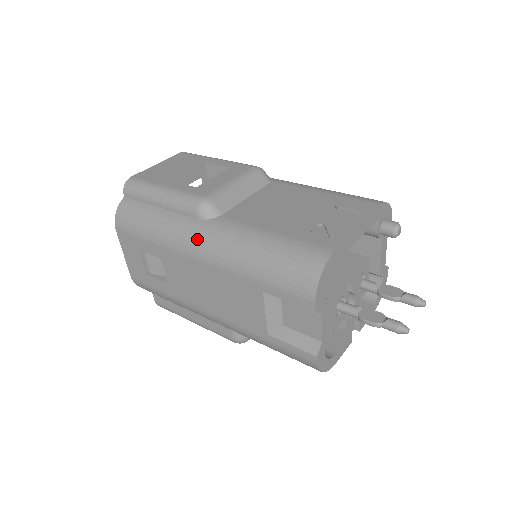
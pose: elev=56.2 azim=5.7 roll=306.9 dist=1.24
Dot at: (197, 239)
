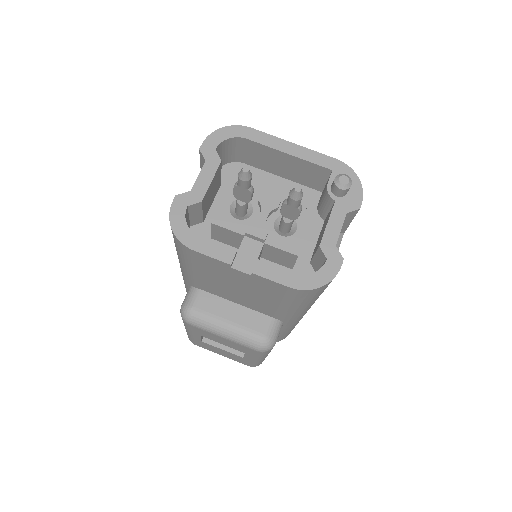
Dot at: occluded
